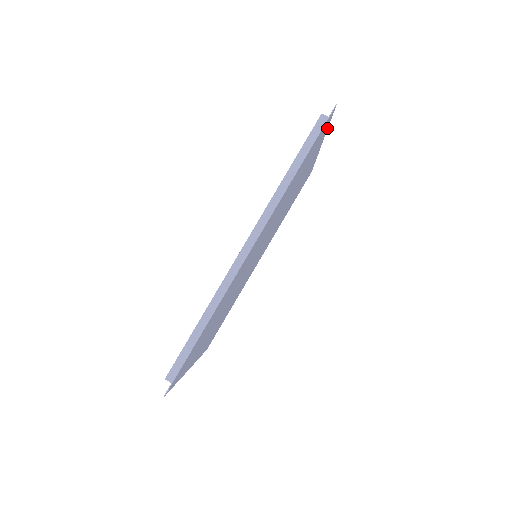
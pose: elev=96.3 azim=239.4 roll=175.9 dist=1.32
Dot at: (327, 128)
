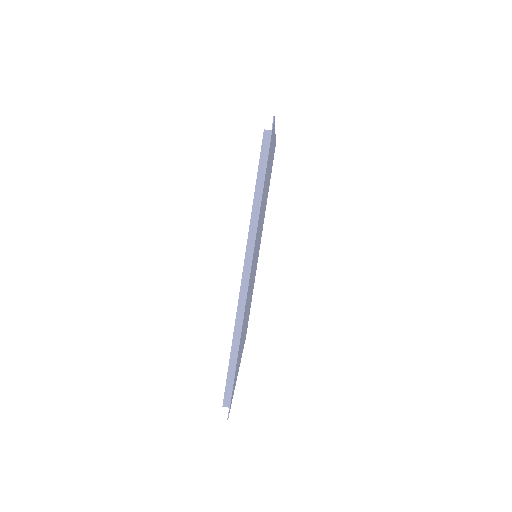
Dot at: (274, 126)
